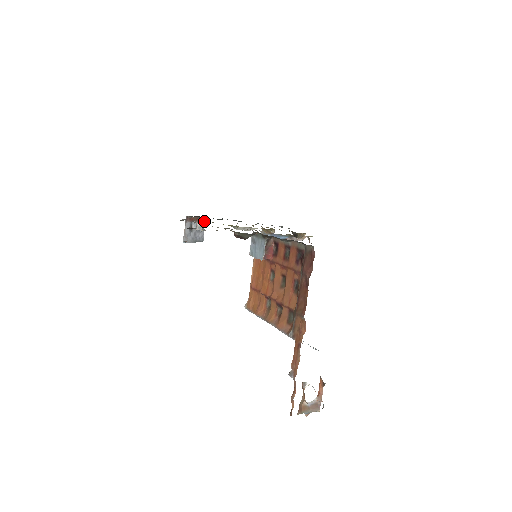
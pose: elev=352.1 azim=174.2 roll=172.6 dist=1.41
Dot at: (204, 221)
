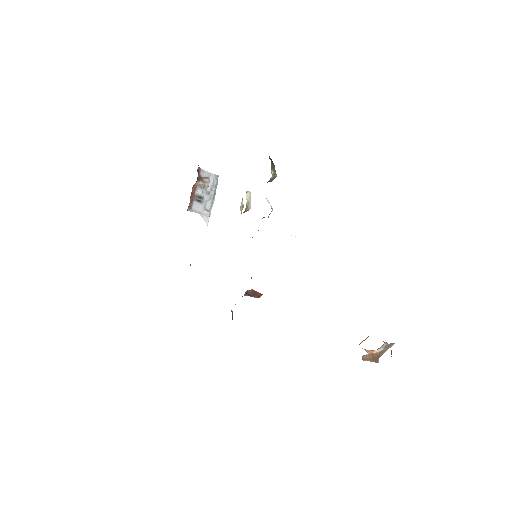
Dot at: (200, 171)
